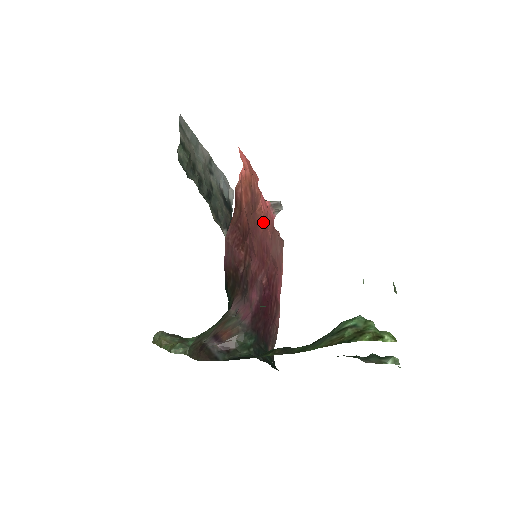
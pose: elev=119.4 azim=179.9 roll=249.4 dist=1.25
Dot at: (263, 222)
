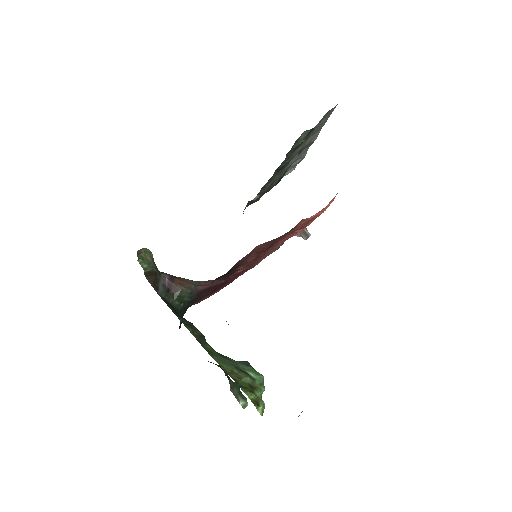
Dot at: (286, 239)
